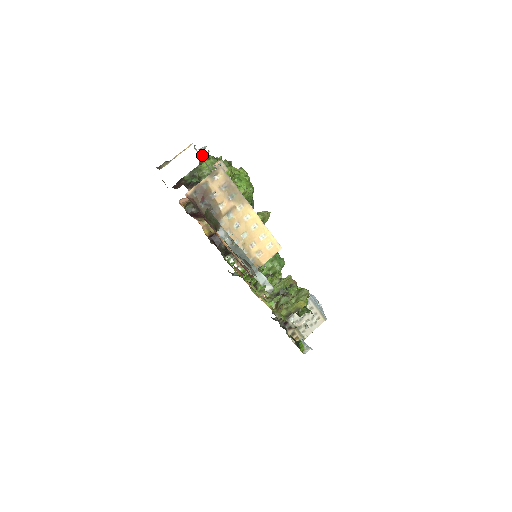
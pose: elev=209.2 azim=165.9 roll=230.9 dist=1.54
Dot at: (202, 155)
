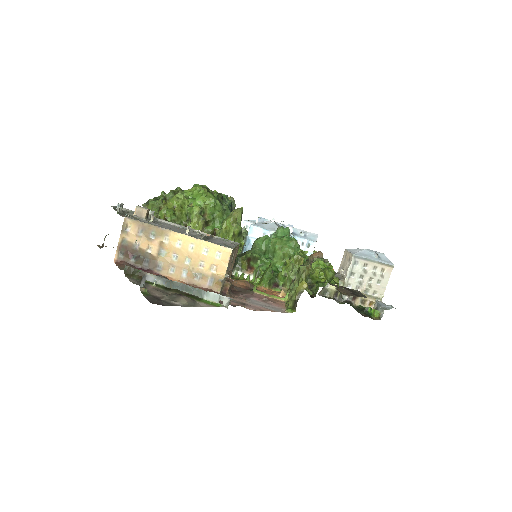
Dot at: (142, 205)
